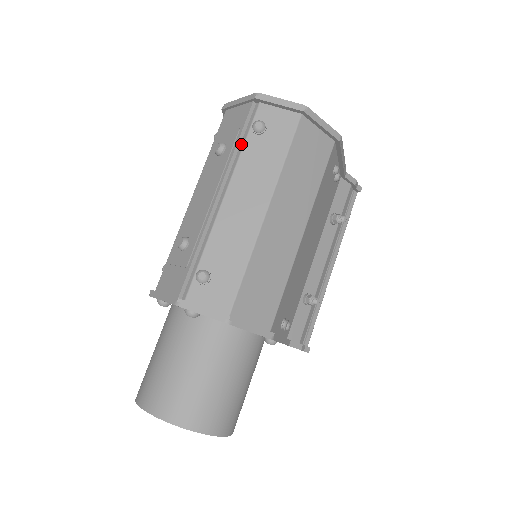
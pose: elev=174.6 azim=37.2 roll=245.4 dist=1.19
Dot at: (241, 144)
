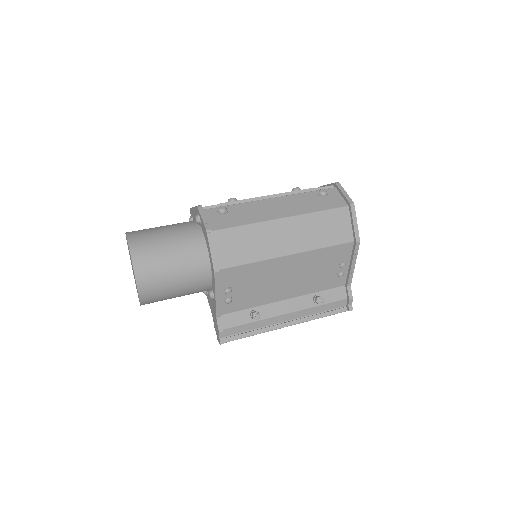
Dot at: (307, 192)
